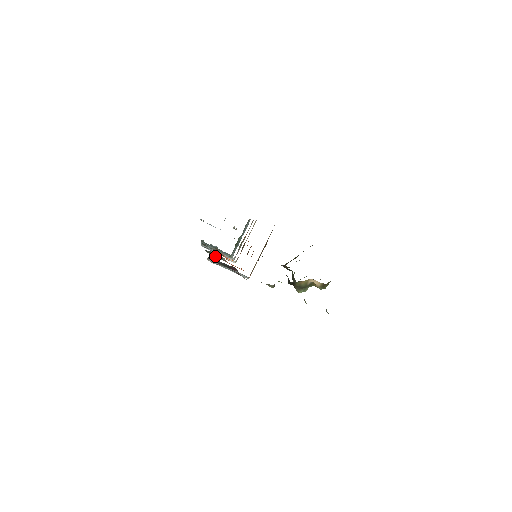
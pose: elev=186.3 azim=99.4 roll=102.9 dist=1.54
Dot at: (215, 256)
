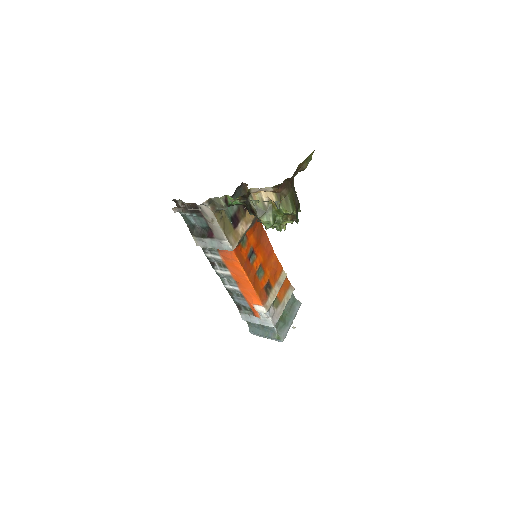
Dot at: (208, 249)
